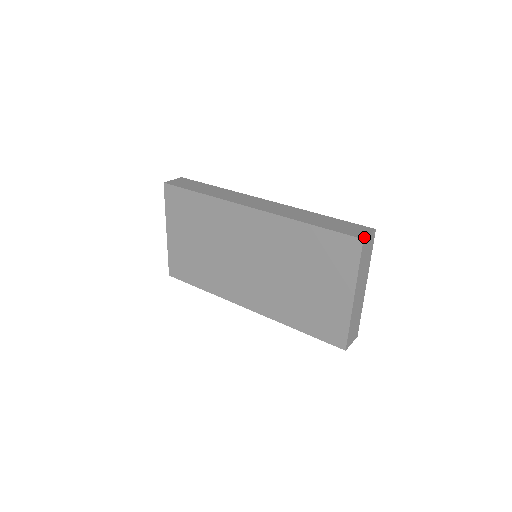
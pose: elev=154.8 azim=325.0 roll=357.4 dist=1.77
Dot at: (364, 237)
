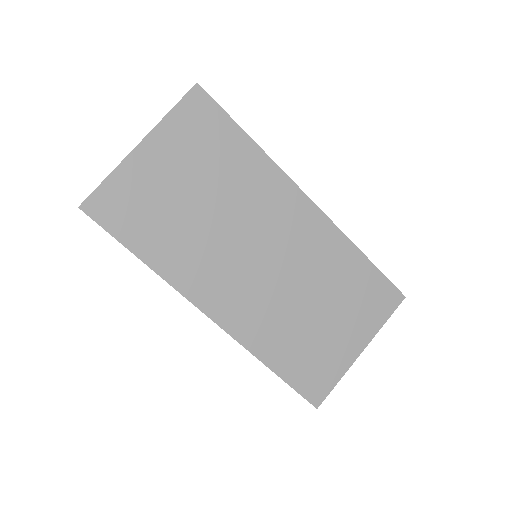
Dot at: (402, 295)
